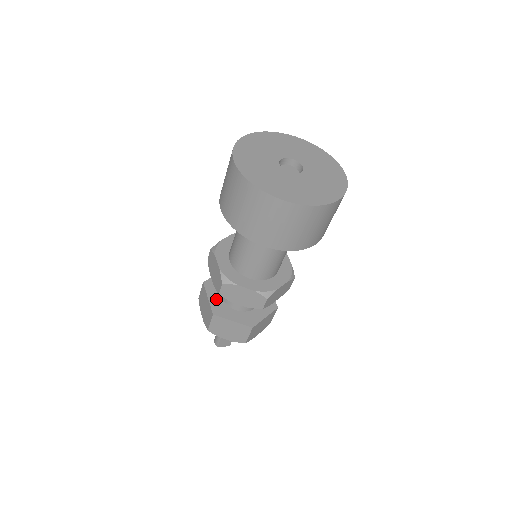
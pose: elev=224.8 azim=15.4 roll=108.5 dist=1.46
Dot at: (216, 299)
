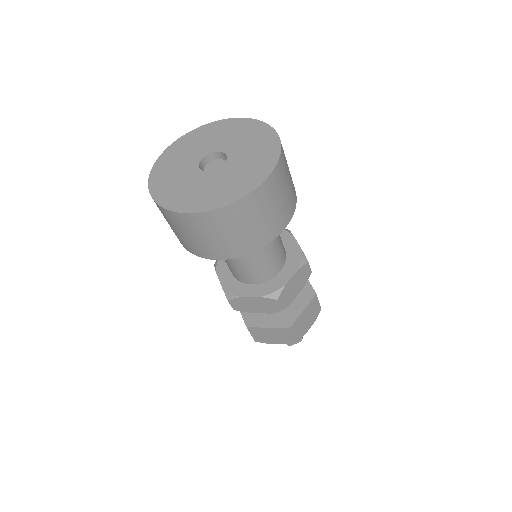
Dot at: occluded
